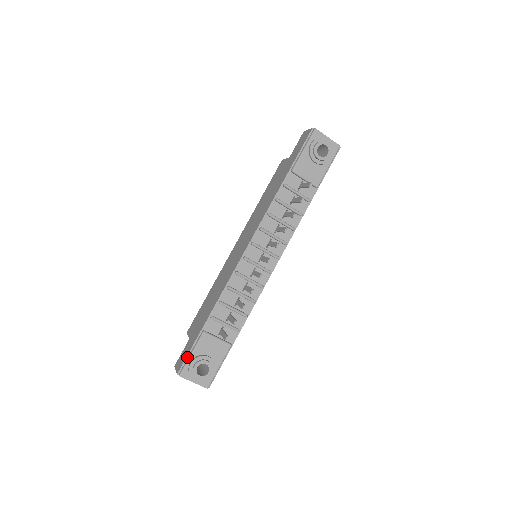
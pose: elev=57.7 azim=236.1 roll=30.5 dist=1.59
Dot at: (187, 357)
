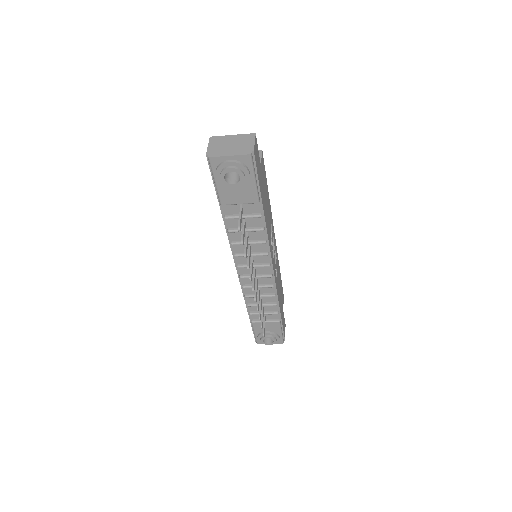
Dot at: occluded
